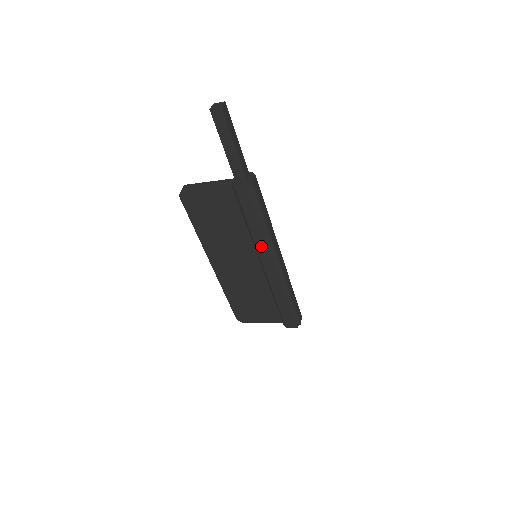
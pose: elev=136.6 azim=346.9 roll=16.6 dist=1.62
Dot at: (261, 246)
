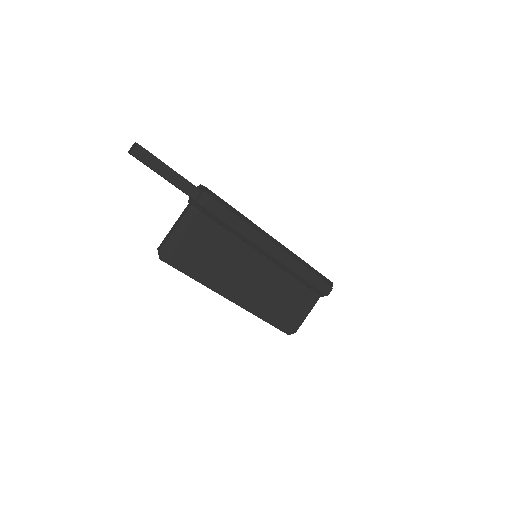
Dot at: (254, 237)
